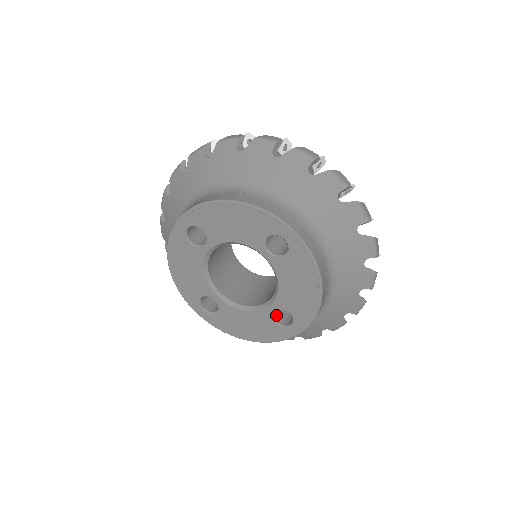
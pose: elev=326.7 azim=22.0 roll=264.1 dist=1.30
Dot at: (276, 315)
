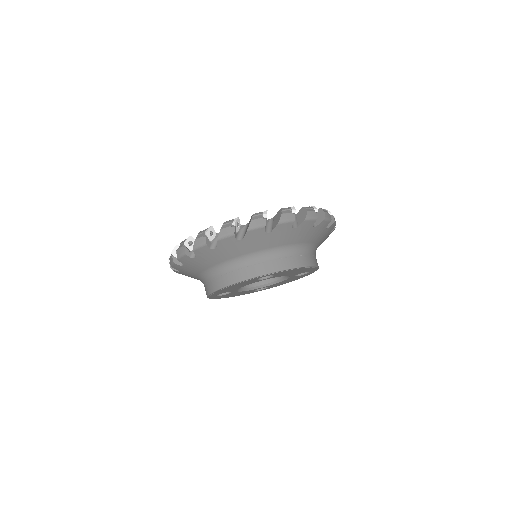
Dot at: occluded
